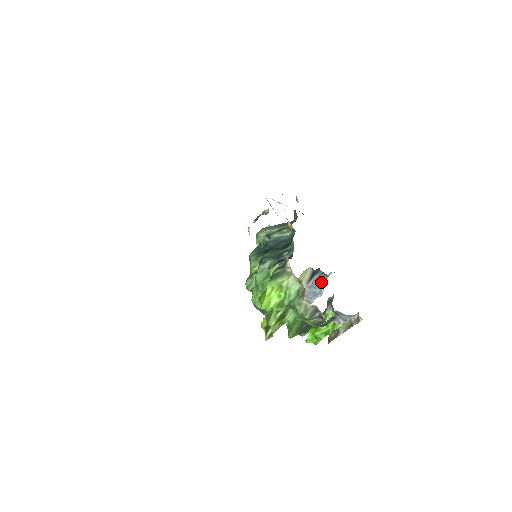
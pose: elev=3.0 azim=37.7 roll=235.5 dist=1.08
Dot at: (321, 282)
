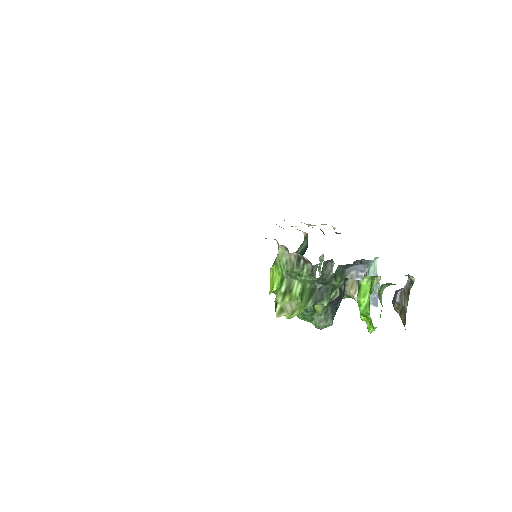
Dot at: (370, 274)
